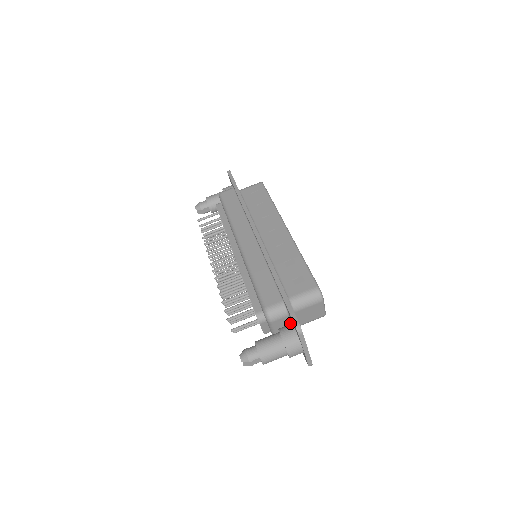
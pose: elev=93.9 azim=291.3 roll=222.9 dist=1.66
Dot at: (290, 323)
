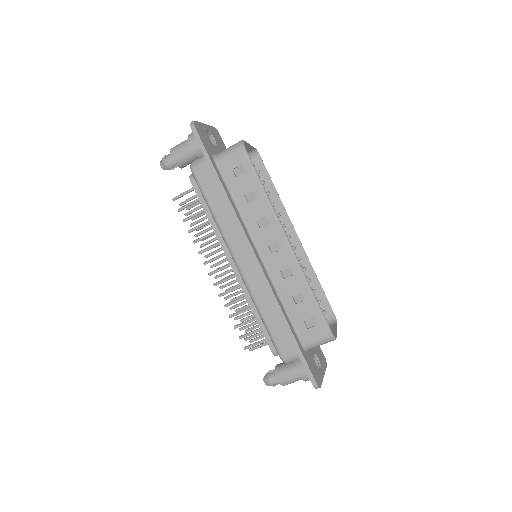
Dot at: occluded
